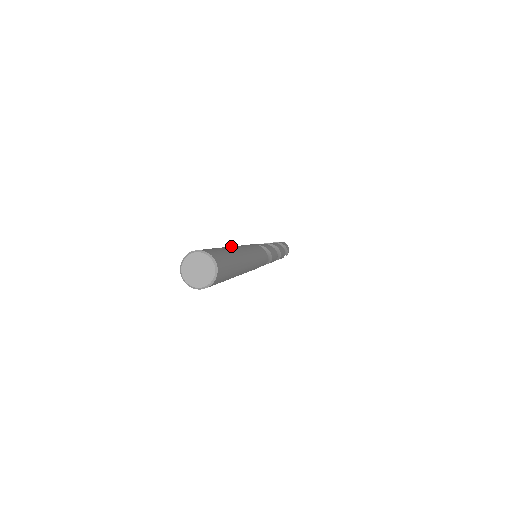
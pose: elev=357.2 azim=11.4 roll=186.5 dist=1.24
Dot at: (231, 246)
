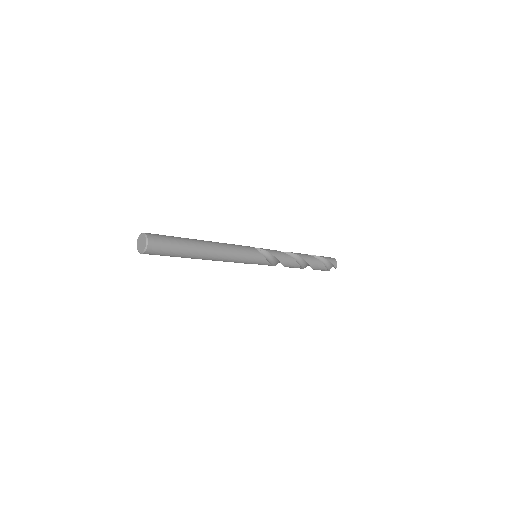
Dot at: occluded
